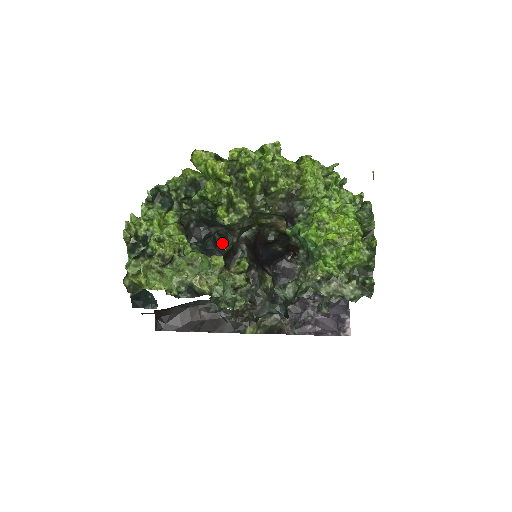
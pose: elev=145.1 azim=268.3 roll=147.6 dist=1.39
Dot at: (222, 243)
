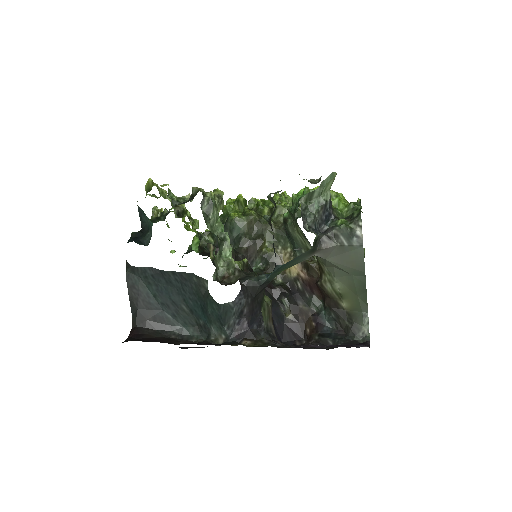
Dot at: occluded
